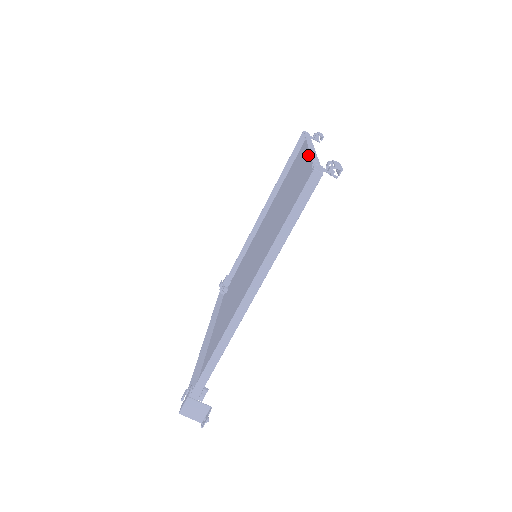
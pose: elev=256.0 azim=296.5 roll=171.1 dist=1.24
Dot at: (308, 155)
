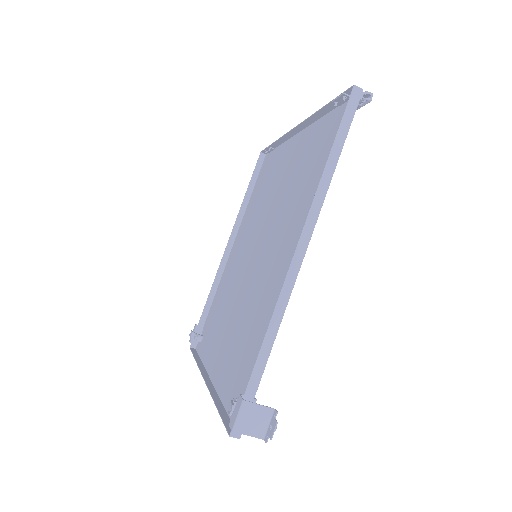
Dot at: (293, 143)
